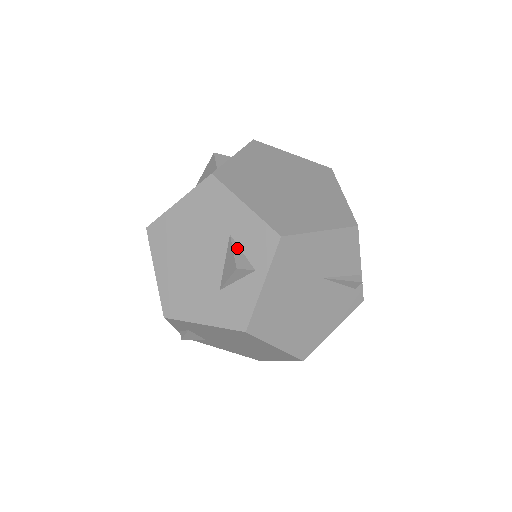
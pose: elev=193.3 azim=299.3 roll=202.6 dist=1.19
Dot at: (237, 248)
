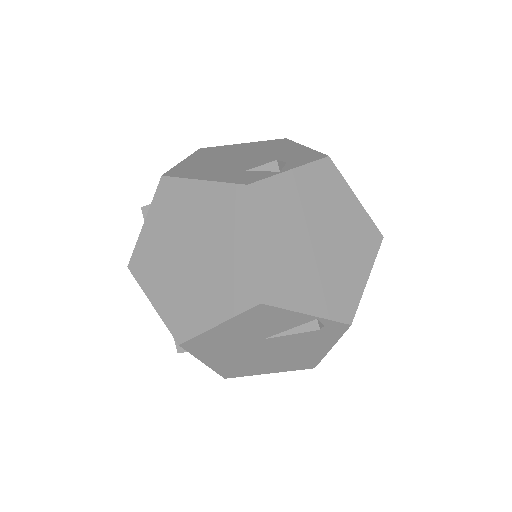
Dot at: occluded
